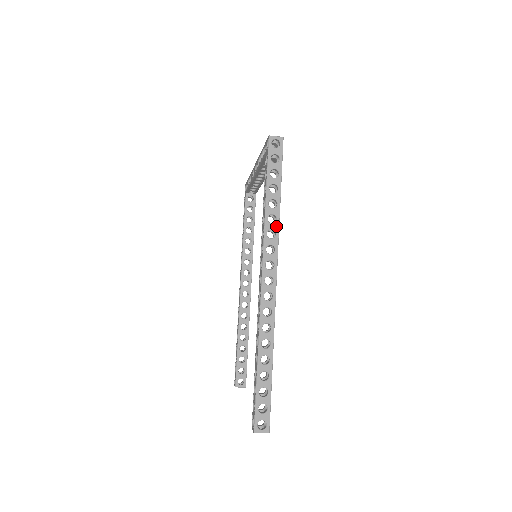
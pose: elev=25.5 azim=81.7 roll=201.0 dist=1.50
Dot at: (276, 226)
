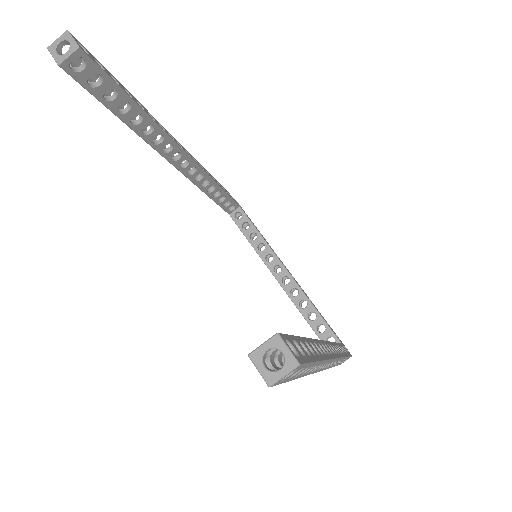
Dot at: occluded
